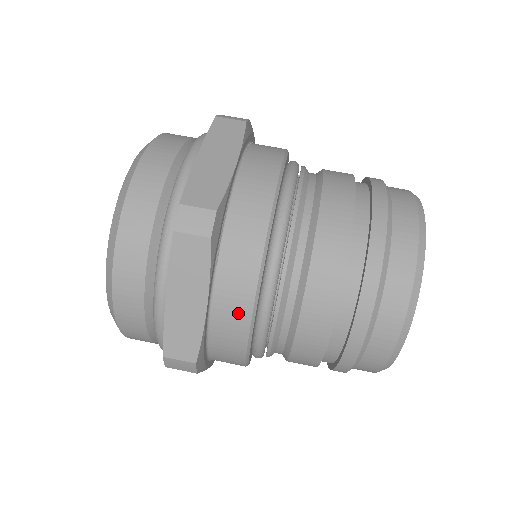
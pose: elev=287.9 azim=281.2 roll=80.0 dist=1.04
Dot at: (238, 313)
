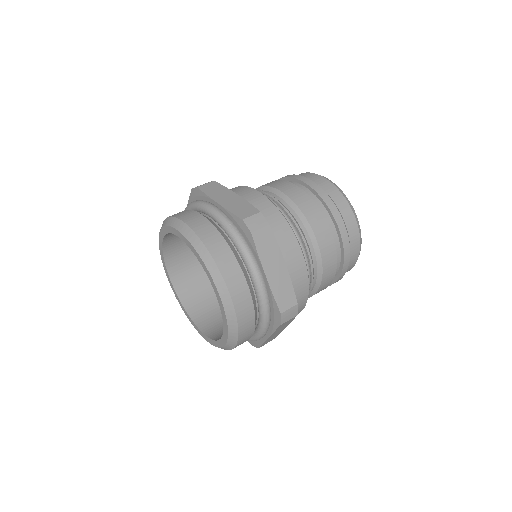
Dot at: (255, 196)
